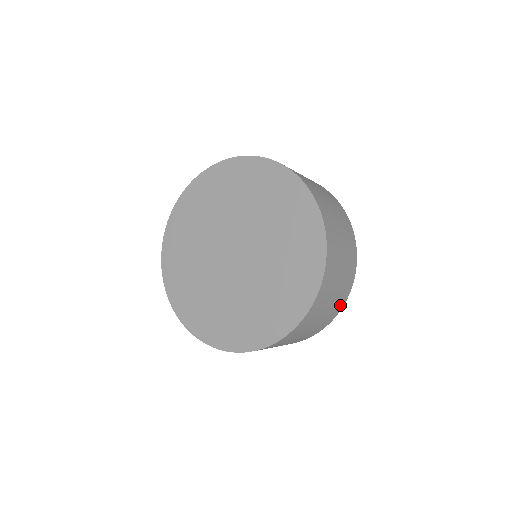
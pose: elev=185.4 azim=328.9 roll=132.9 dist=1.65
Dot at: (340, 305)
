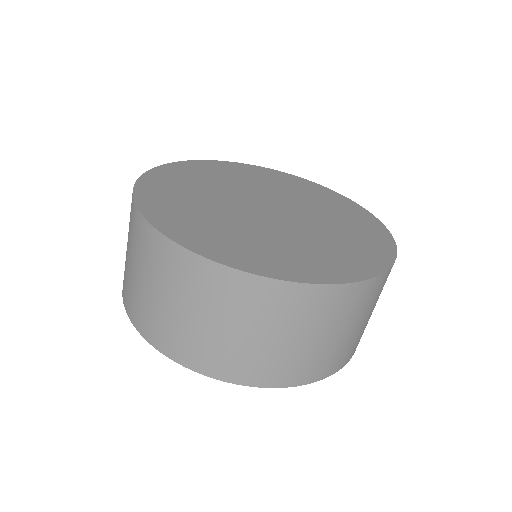
Dot at: occluded
